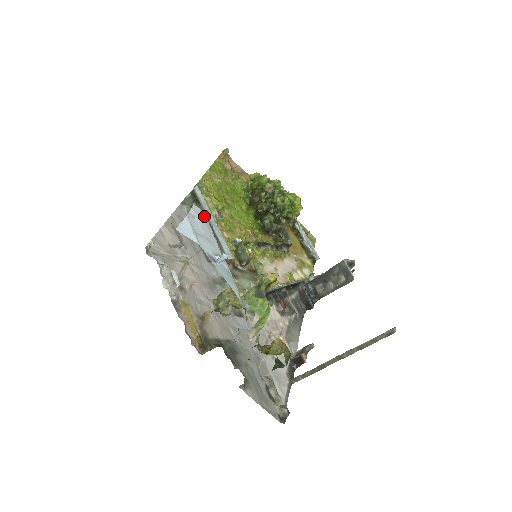
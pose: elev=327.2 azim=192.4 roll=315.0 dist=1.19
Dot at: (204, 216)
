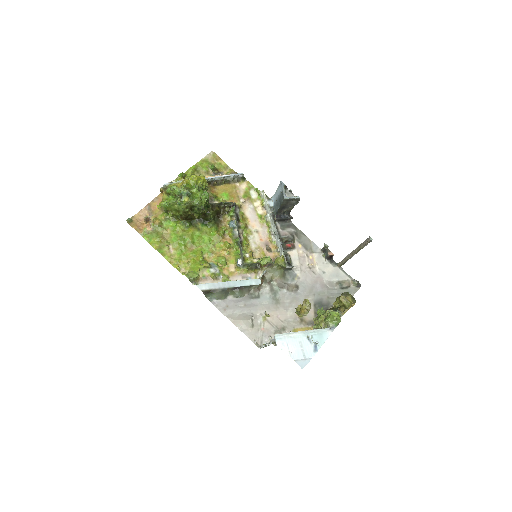
Dot at: (279, 336)
